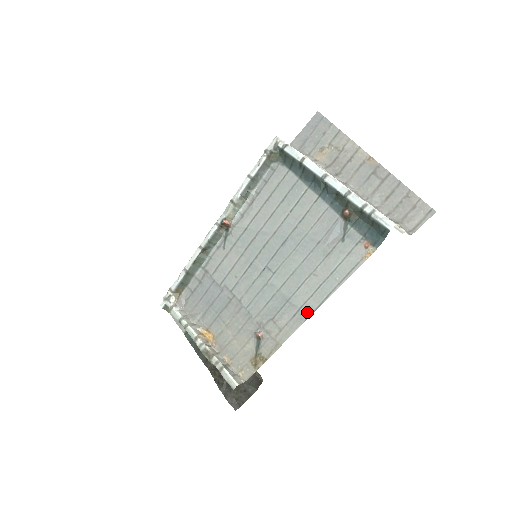
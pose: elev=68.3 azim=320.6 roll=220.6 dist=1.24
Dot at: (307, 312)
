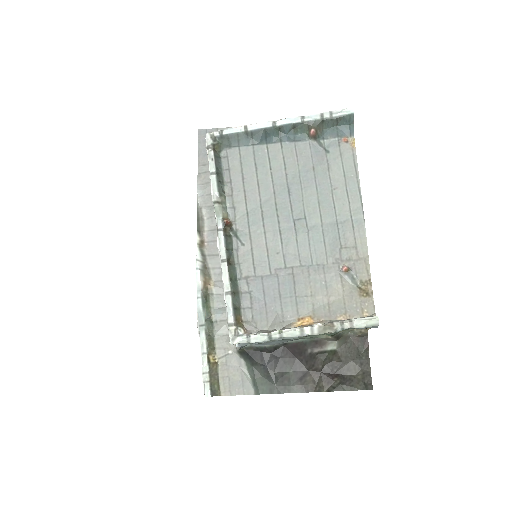
Dot at: (359, 214)
